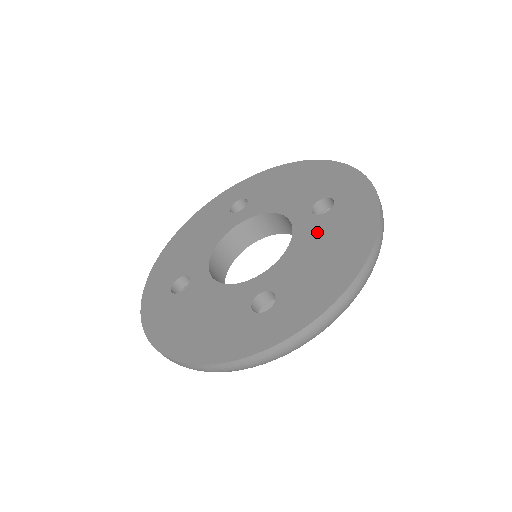
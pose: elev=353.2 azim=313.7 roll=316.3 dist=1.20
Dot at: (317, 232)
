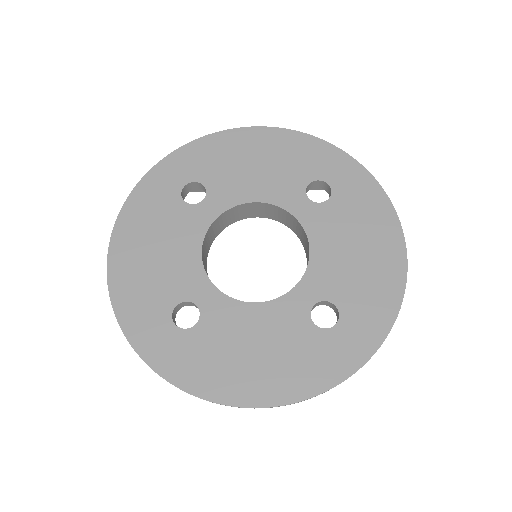
Dot at: (334, 225)
